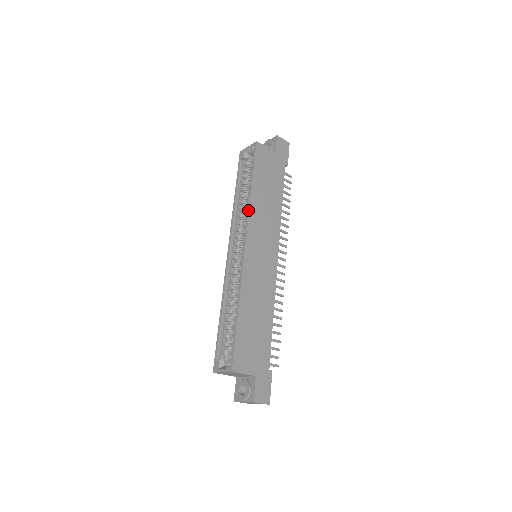
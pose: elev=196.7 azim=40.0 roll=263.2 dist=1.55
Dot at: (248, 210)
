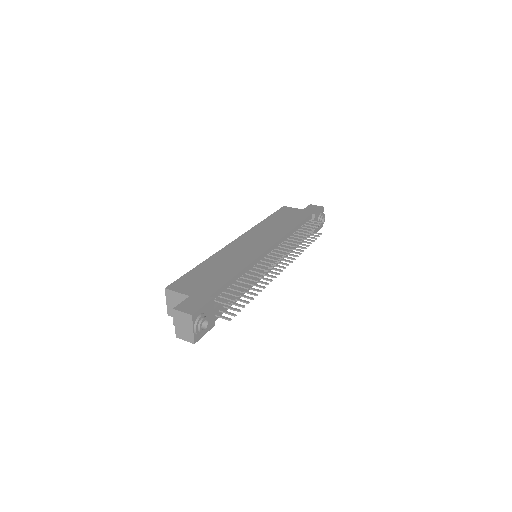
Dot at: (252, 228)
